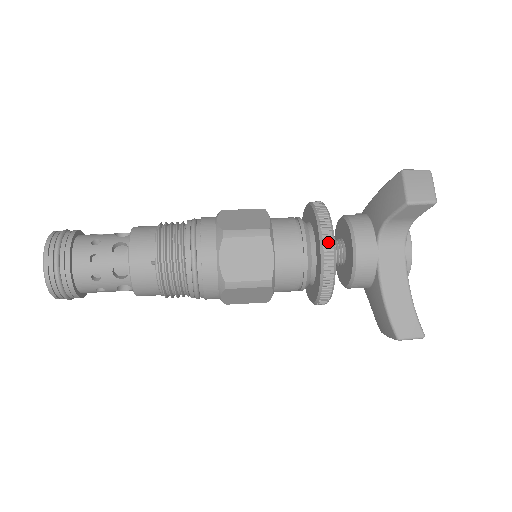
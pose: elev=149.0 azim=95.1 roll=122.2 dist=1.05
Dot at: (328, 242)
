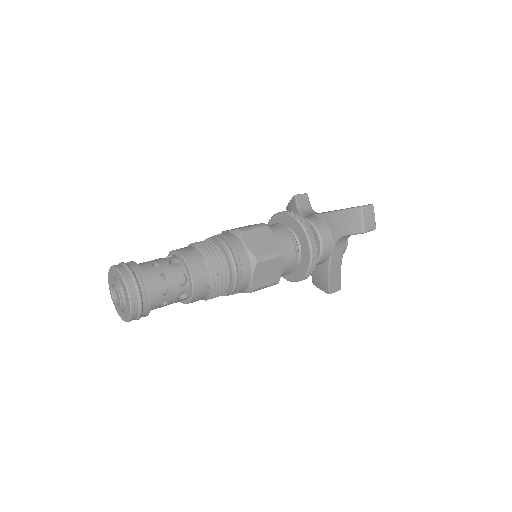
Dot at: (315, 255)
